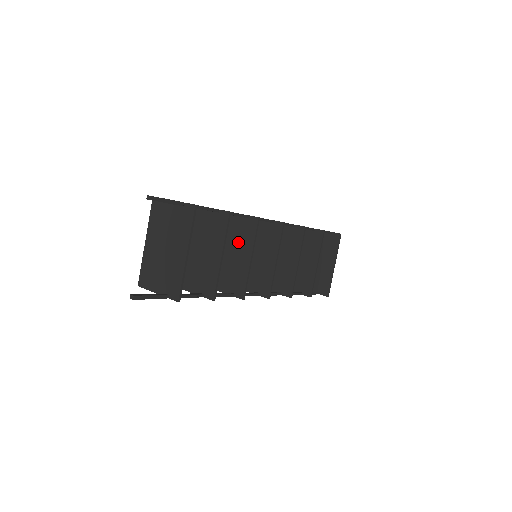
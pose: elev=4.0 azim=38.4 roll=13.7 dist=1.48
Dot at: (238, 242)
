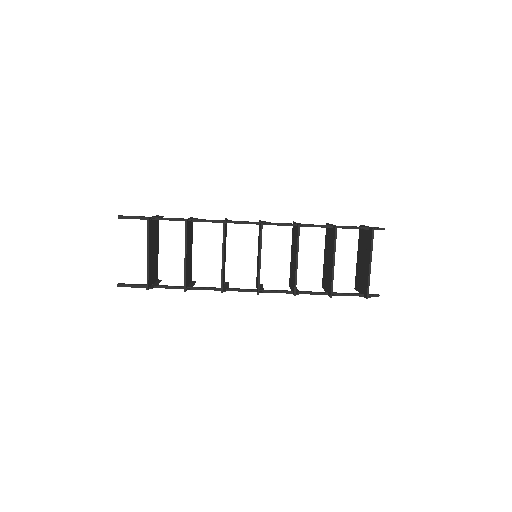
Dot at: occluded
